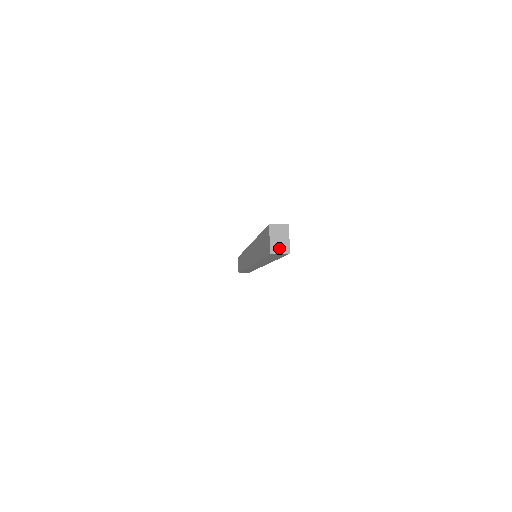
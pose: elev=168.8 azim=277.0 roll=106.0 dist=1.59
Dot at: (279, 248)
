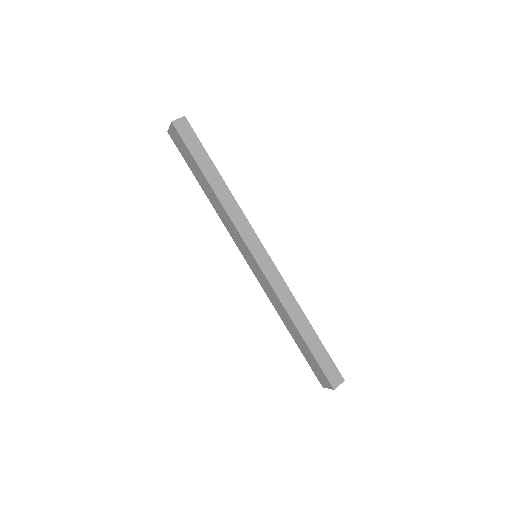
Dot at: occluded
